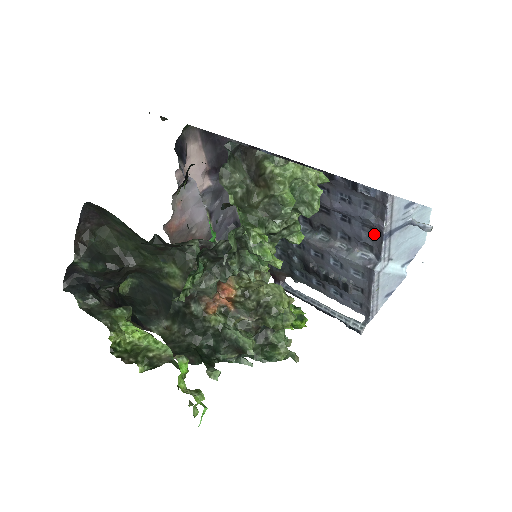
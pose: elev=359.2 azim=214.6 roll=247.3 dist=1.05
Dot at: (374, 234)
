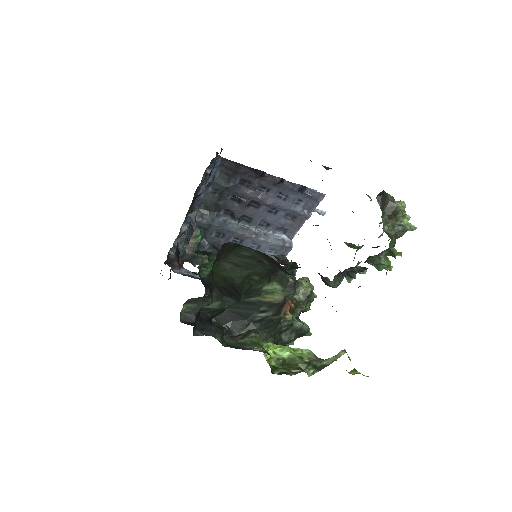
Dot at: (294, 221)
